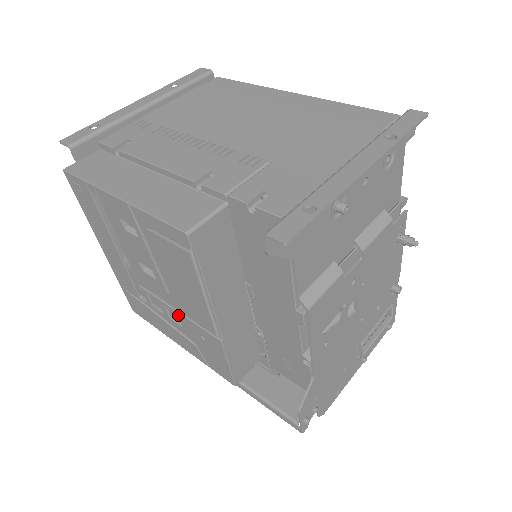
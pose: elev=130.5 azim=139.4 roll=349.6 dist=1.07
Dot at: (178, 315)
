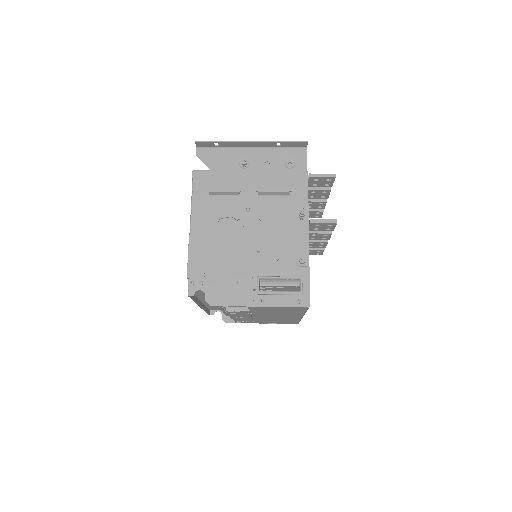
Dot at: occluded
